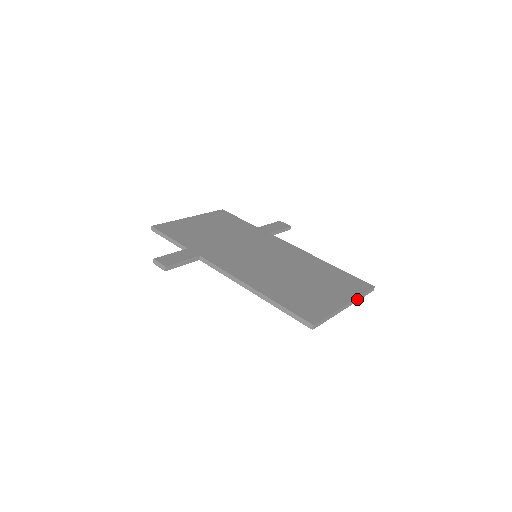
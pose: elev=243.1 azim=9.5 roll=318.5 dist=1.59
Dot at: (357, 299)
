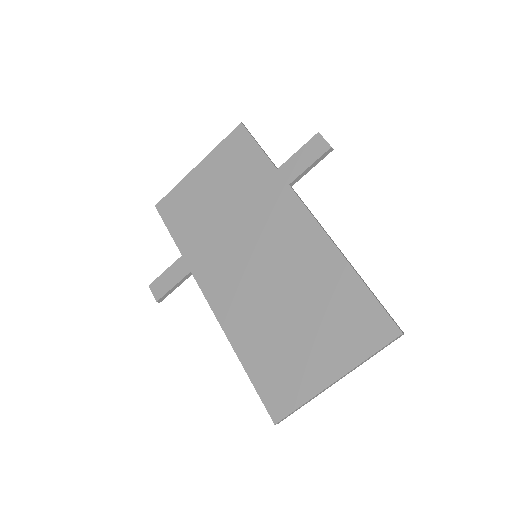
Dot at: (360, 364)
